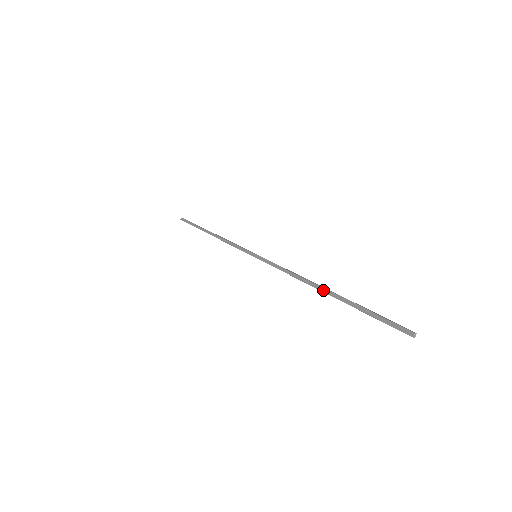
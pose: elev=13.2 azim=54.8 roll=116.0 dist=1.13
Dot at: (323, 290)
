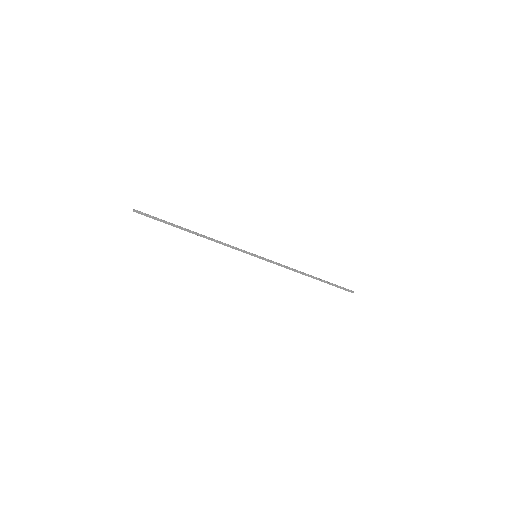
Dot at: (312, 277)
